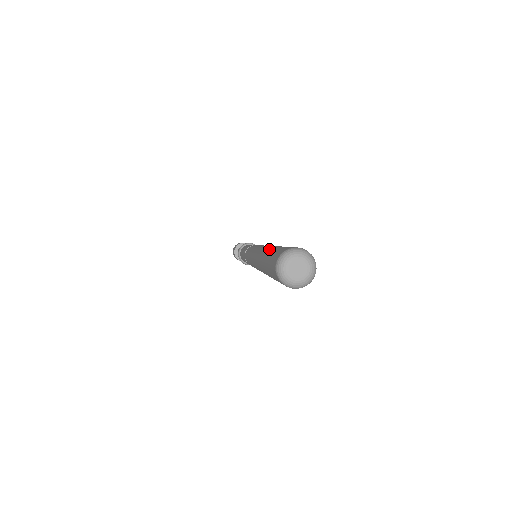
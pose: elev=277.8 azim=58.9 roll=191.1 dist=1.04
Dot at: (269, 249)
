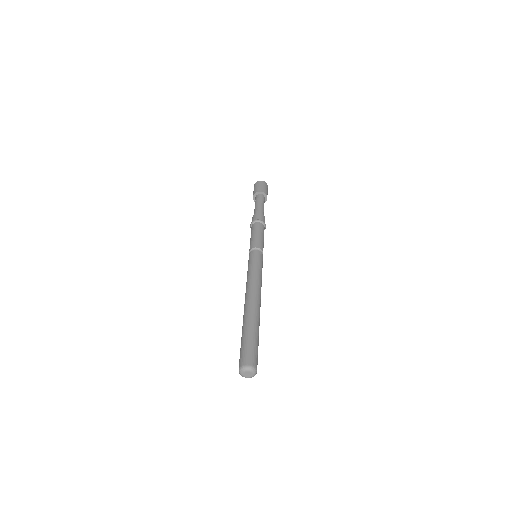
Dot at: (252, 326)
